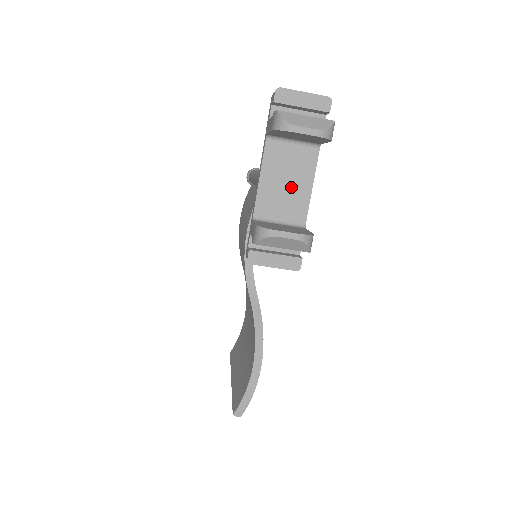
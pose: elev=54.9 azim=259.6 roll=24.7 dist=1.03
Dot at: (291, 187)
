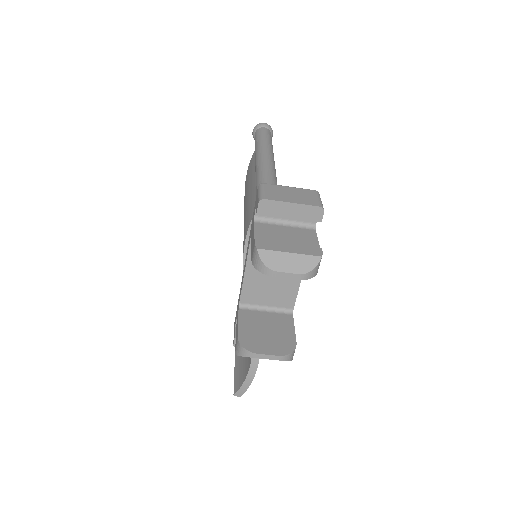
Dot at: (278, 279)
